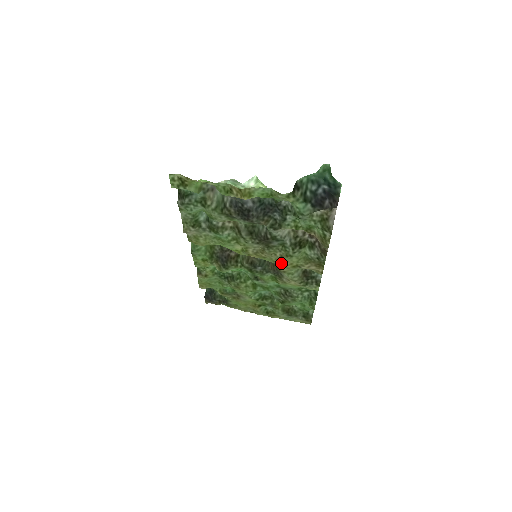
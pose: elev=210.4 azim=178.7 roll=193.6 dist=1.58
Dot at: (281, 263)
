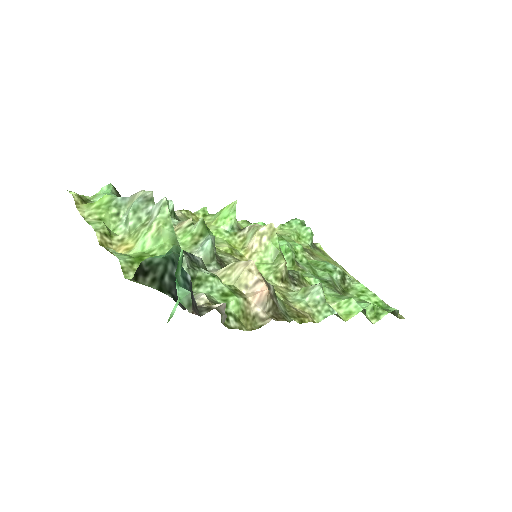
Dot at: occluded
